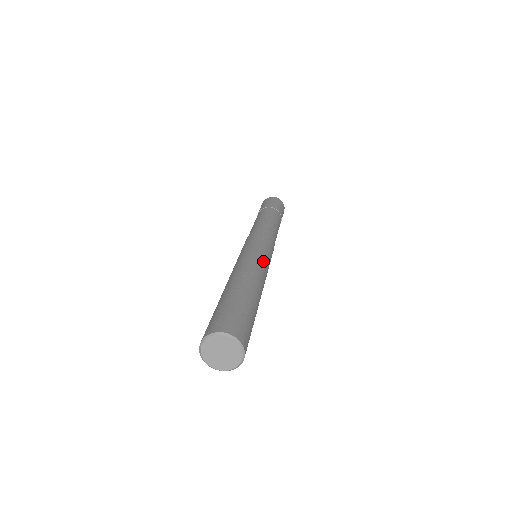
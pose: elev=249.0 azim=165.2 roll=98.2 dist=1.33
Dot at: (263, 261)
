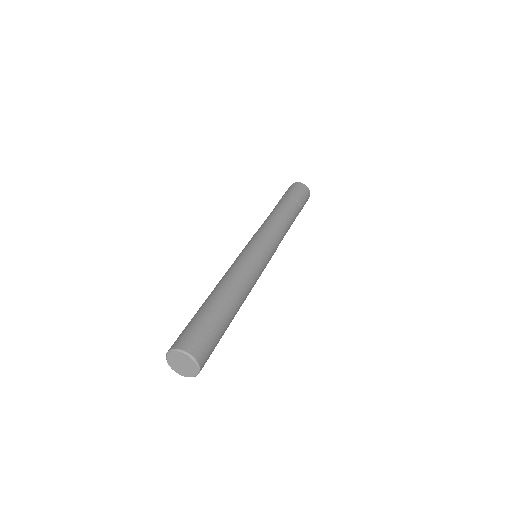
Dot at: occluded
